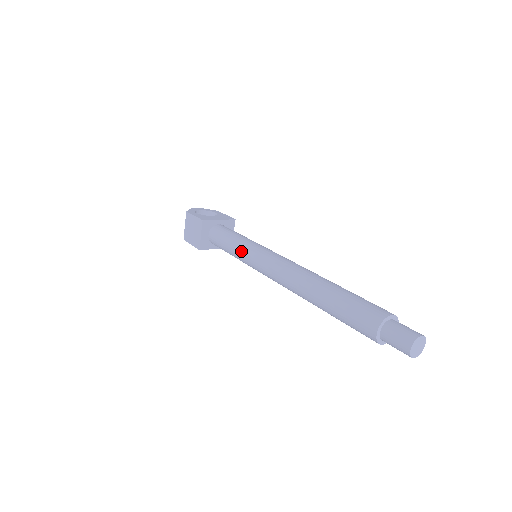
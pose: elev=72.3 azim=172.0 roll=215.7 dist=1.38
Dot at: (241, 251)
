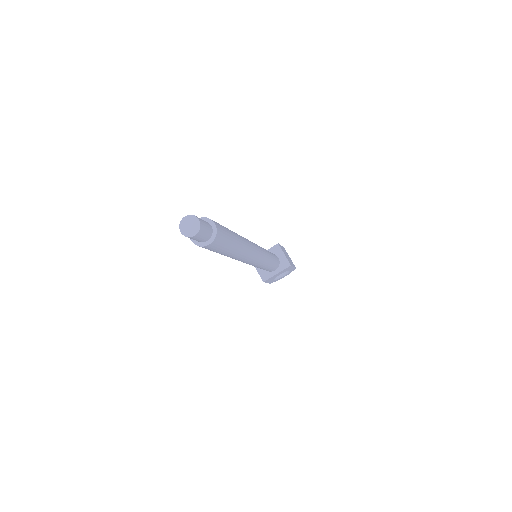
Dot at: occluded
